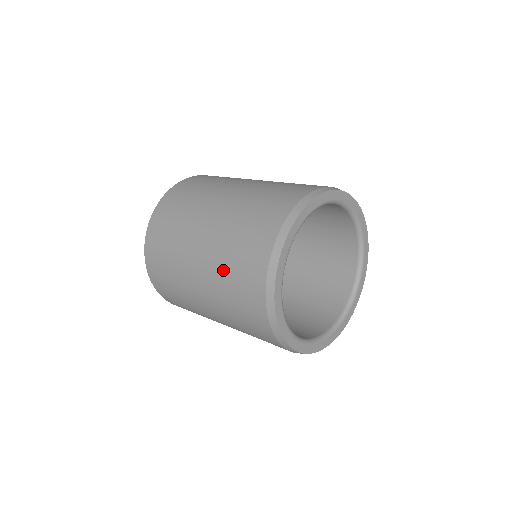
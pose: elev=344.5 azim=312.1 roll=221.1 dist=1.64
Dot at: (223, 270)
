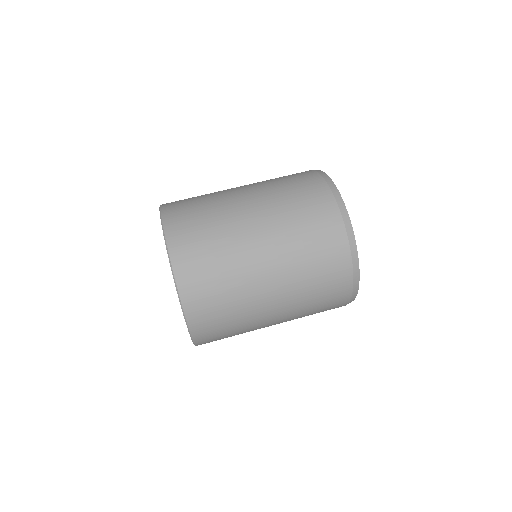
Dot at: (305, 315)
